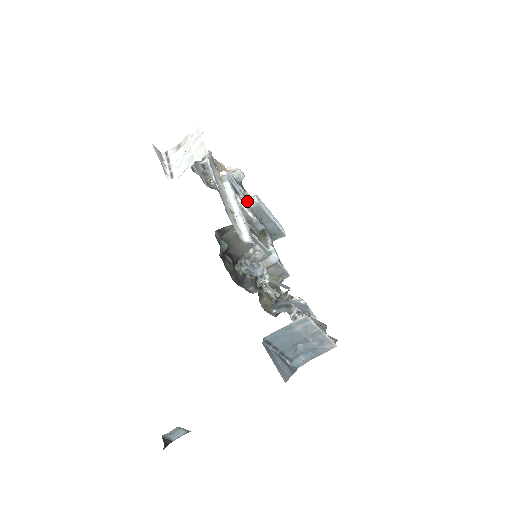
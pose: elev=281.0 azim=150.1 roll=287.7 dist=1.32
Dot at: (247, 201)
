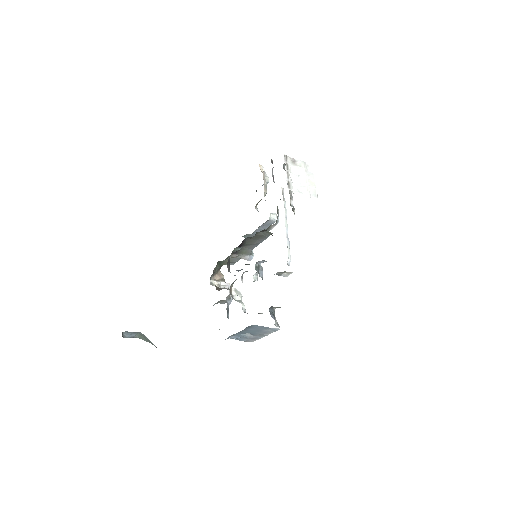
Dot at: (270, 213)
